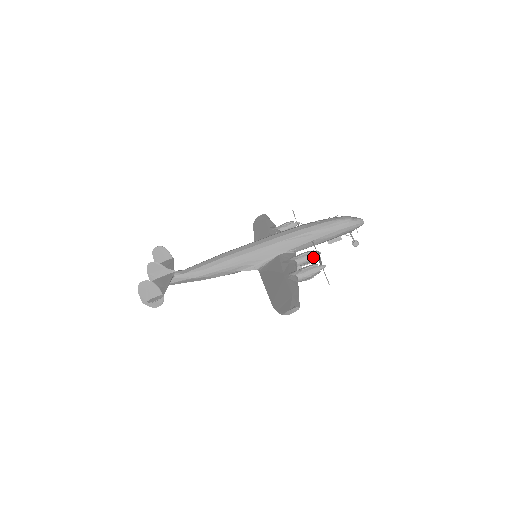
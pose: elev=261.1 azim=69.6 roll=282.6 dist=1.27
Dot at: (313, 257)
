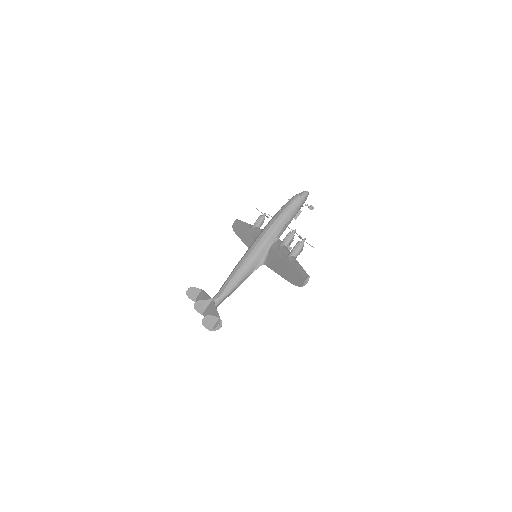
Dot at: (293, 236)
